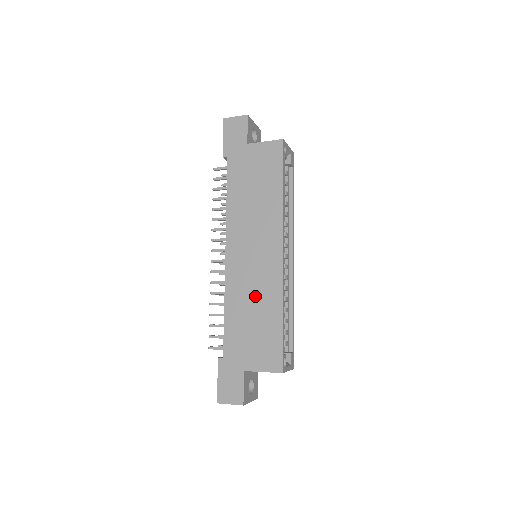
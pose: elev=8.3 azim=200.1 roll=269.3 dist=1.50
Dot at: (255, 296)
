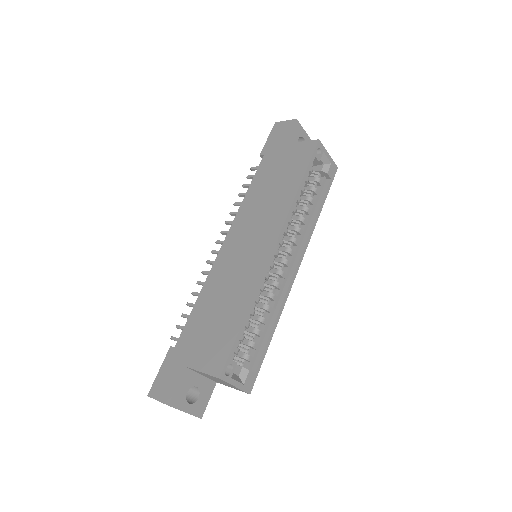
Dot at: (230, 288)
